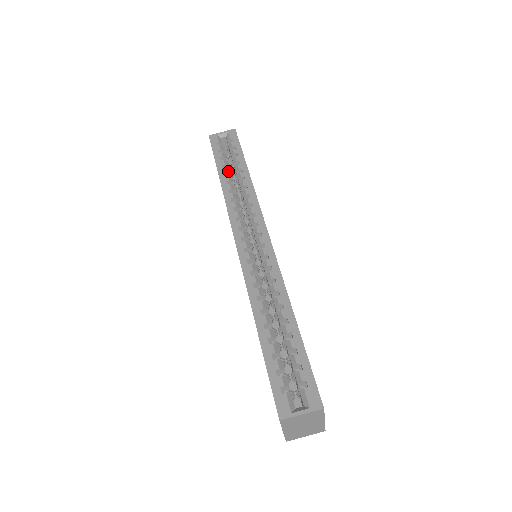
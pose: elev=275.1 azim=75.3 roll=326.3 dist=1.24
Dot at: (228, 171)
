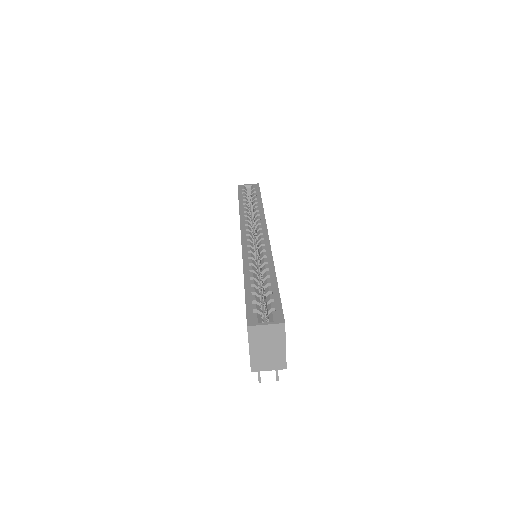
Dot at: (247, 203)
